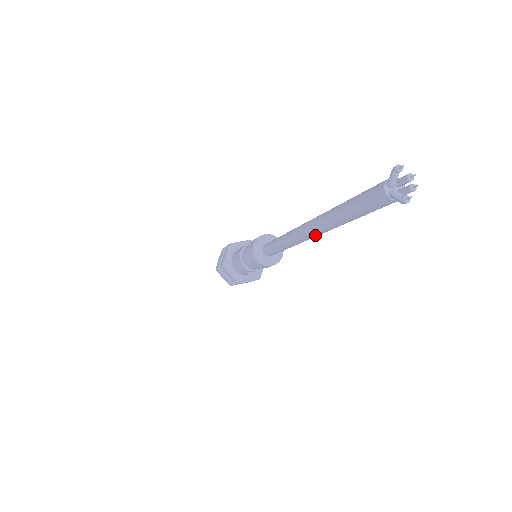
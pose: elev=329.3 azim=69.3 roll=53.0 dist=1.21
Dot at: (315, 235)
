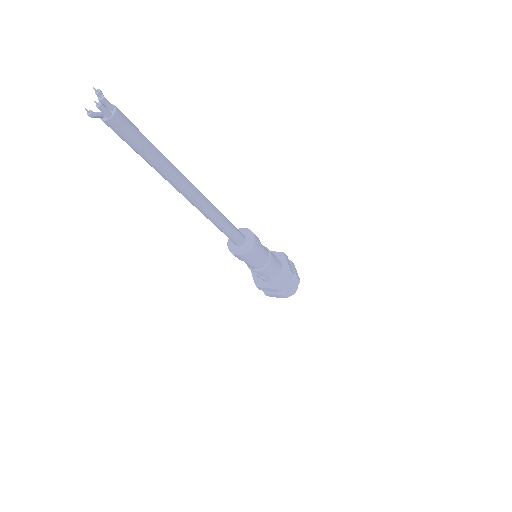
Dot at: (183, 195)
